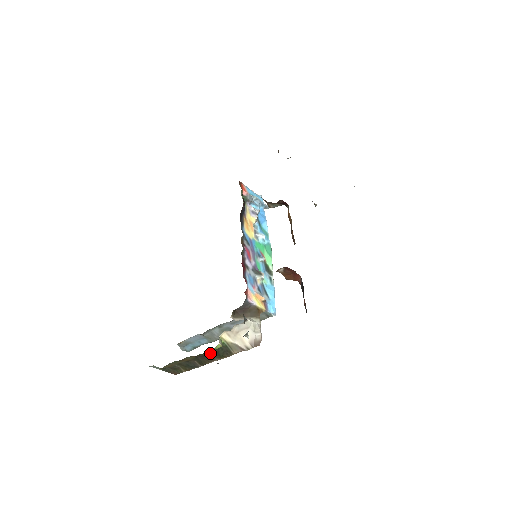
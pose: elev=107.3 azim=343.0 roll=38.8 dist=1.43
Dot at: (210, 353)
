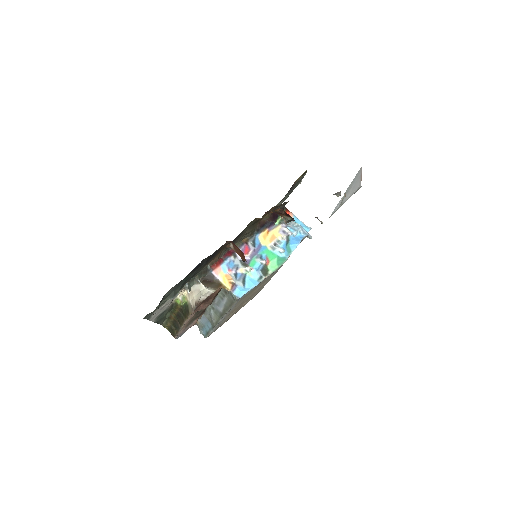
Dot at: (181, 312)
